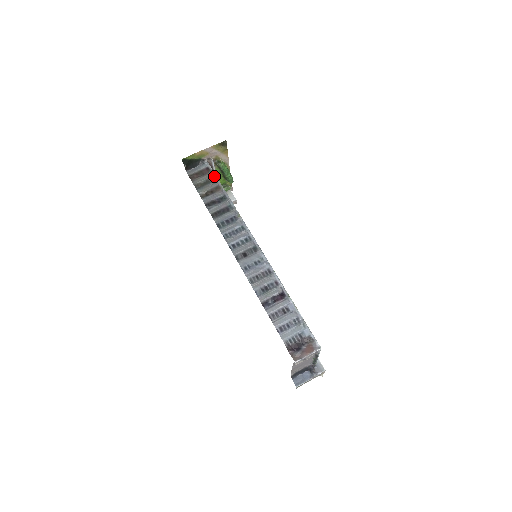
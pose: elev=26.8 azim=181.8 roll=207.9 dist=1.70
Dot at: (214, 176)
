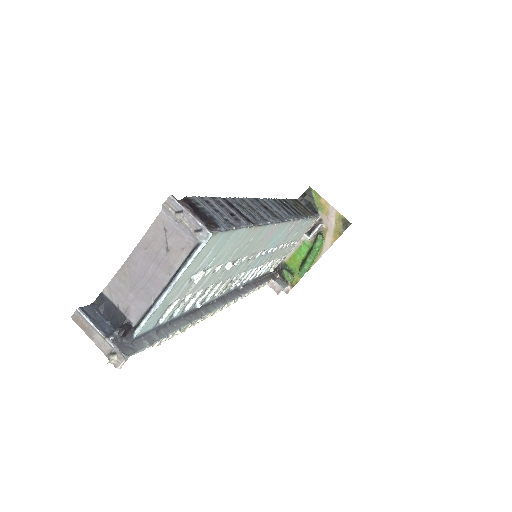
Dot at: occluded
